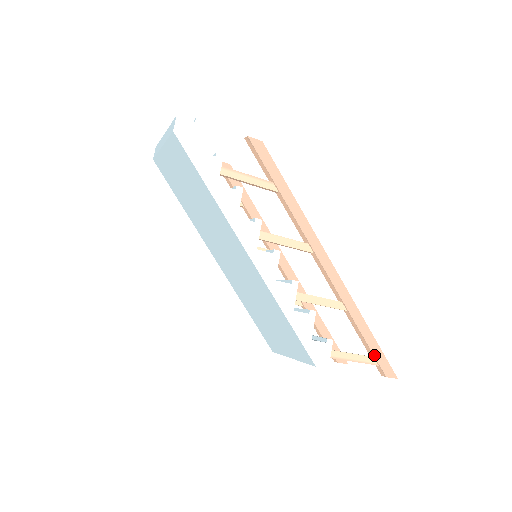
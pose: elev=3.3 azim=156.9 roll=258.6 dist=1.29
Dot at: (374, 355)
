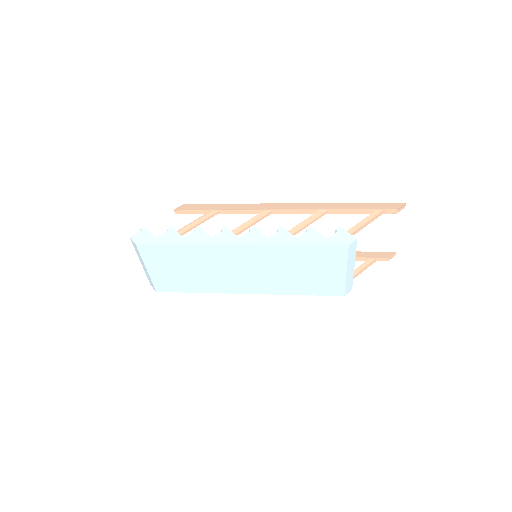
Dot at: (374, 209)
